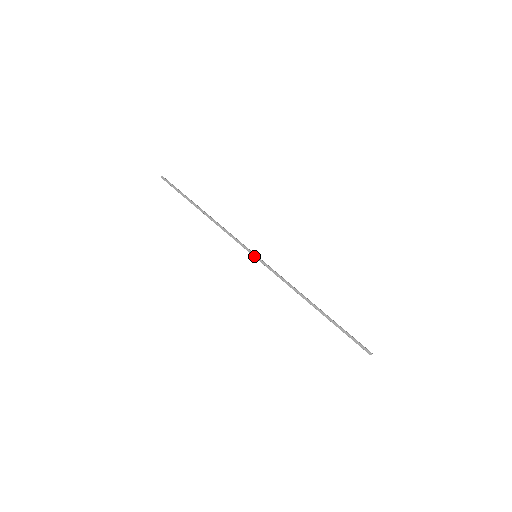
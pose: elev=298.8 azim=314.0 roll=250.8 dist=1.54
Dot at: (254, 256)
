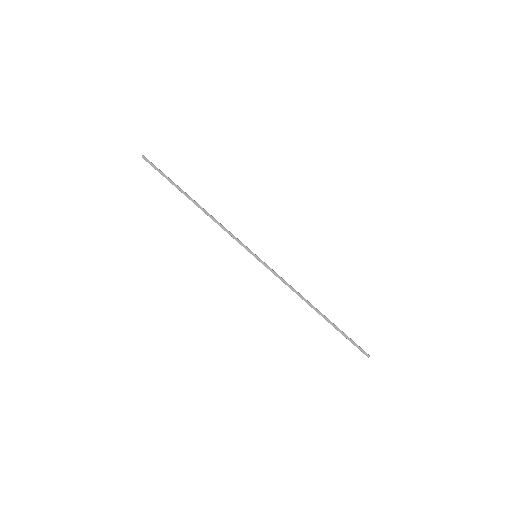
Dot at: (255, 257)
